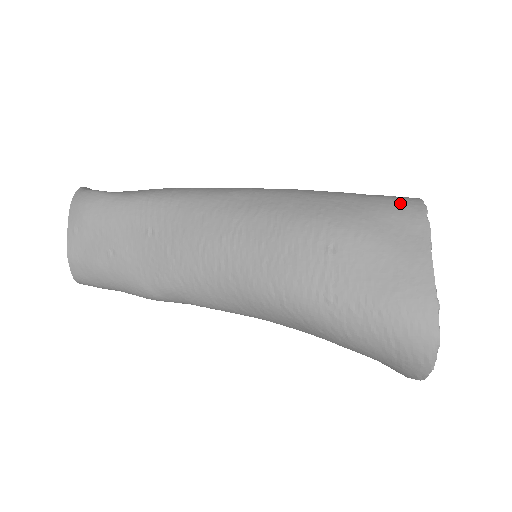
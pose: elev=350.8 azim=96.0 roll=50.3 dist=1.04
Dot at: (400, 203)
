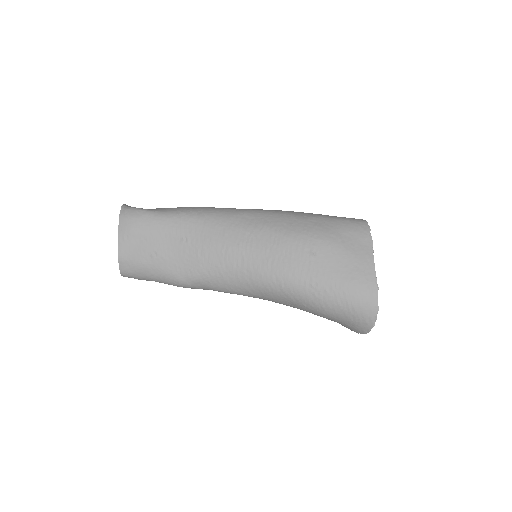
Dot at: (354, 223)
